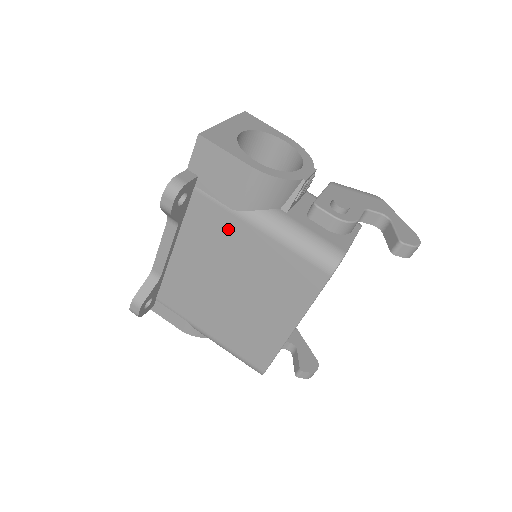
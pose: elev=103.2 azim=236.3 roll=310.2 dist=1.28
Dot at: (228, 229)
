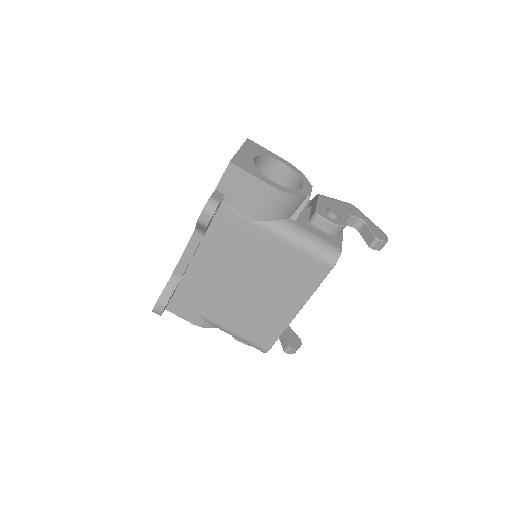
Dot at: (248, 236)
